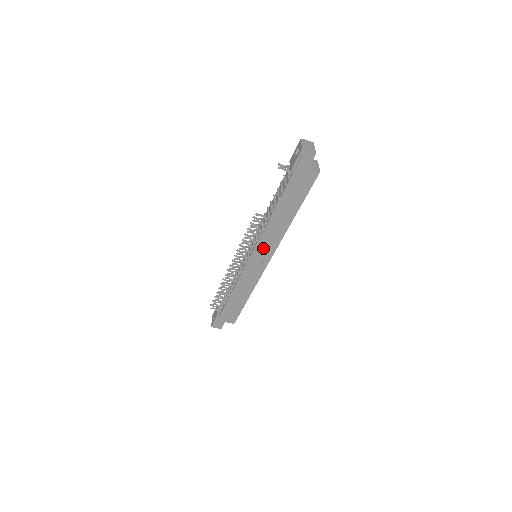
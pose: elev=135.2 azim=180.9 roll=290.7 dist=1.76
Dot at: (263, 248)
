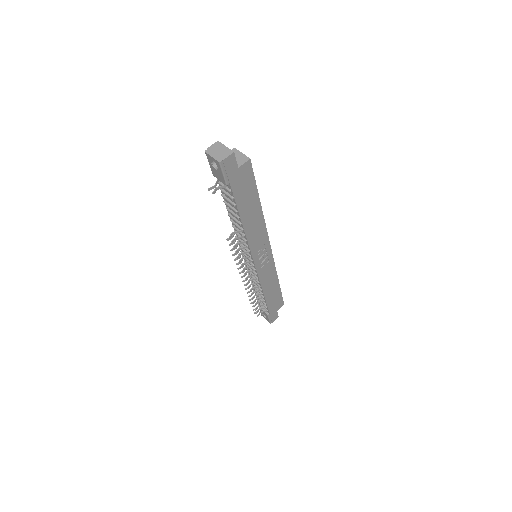
Dot at: (258, 249)
